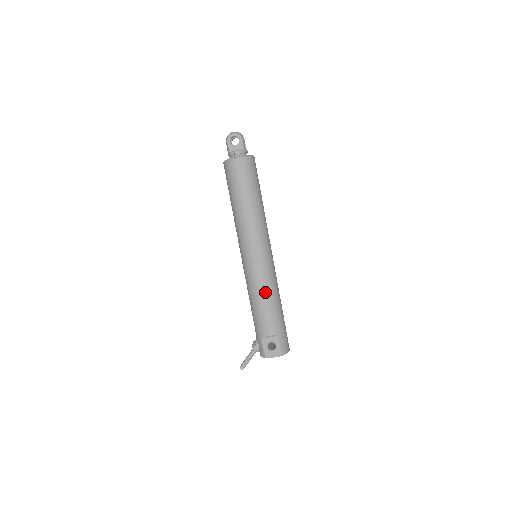
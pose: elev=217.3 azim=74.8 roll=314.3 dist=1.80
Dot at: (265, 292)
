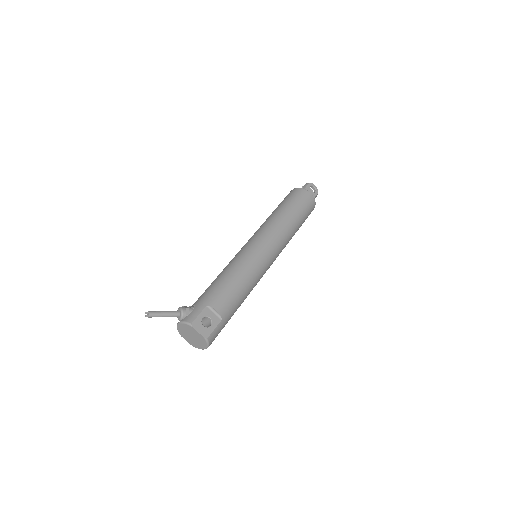
Dot at: (248, 278)
